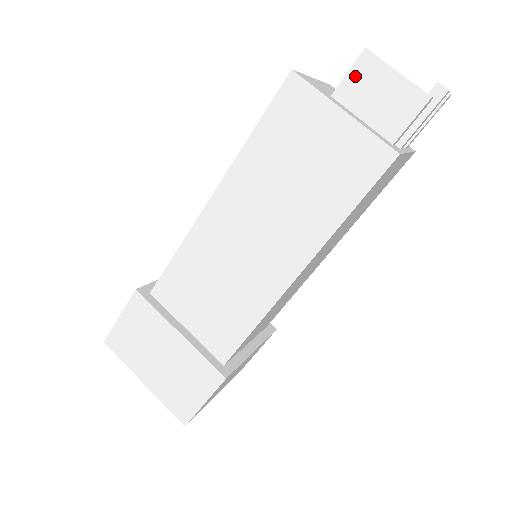
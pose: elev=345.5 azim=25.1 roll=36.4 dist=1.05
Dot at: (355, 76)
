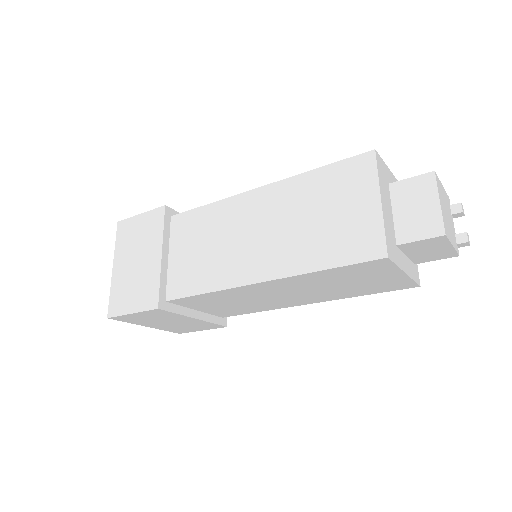
Dot at: (424, 243)
